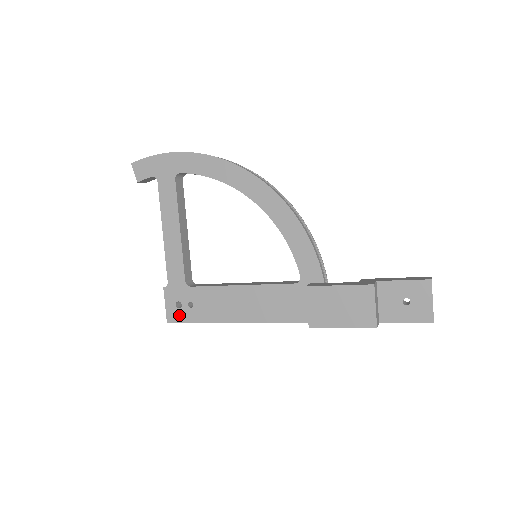
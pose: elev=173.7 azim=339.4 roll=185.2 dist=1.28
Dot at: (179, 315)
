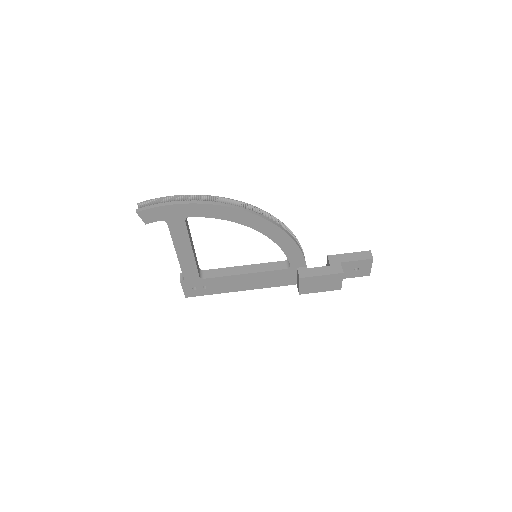
Dot at: (195, 293)
